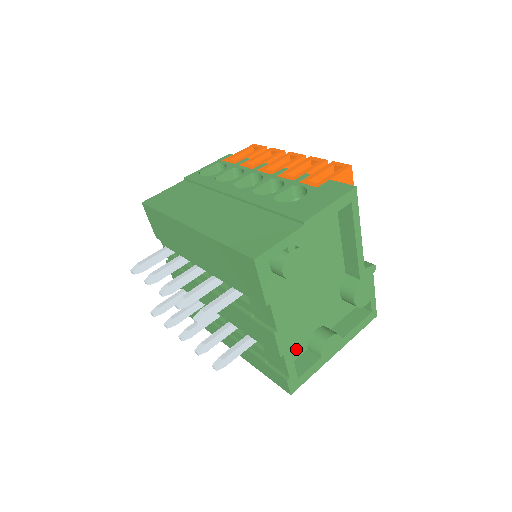
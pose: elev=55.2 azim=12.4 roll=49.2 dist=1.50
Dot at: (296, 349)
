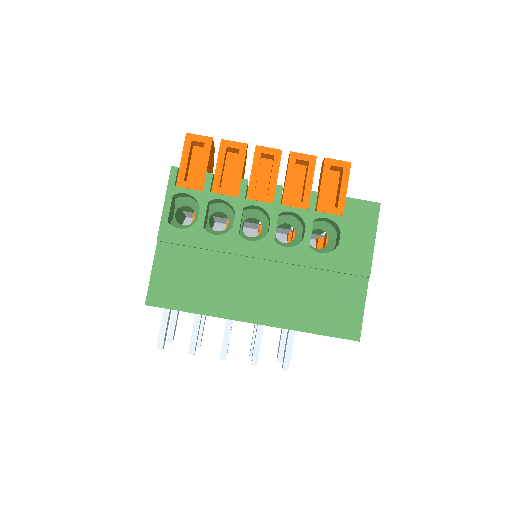
Dot at: occluded
